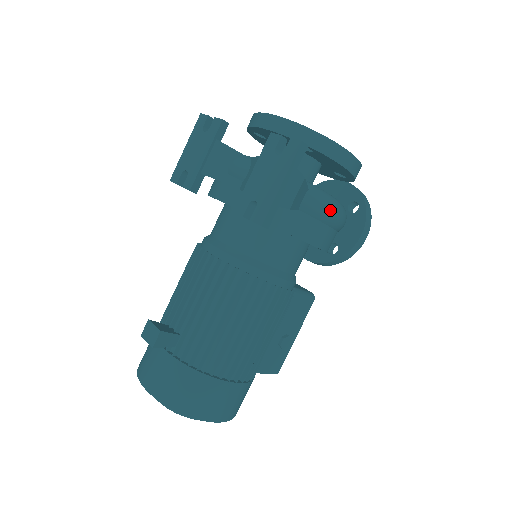
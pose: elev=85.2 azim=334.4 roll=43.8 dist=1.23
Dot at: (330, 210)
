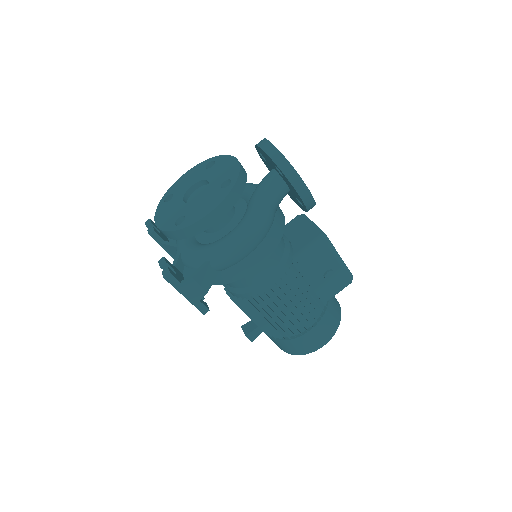
Dot at: (234, 256)
